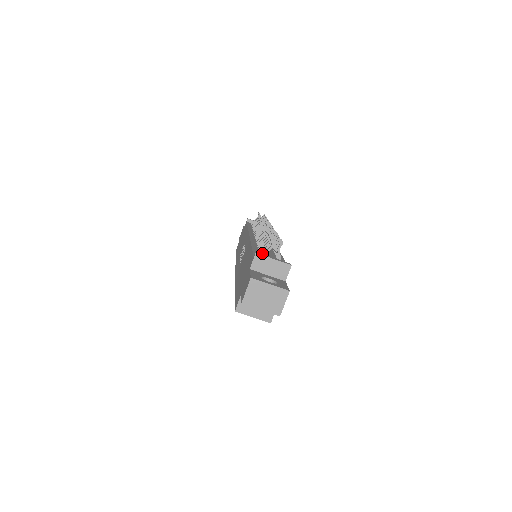
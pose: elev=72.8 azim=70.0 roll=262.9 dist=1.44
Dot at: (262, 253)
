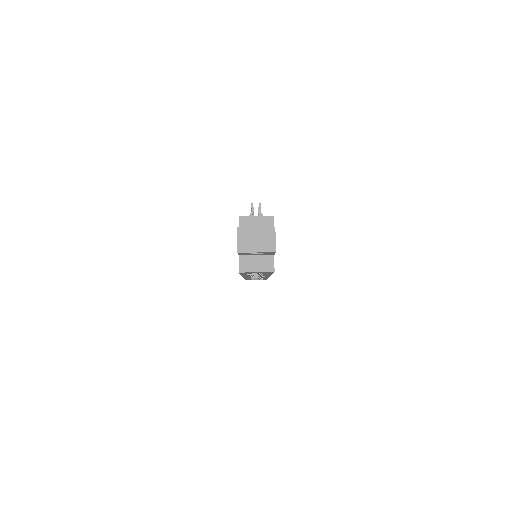
Dot at: occluded
